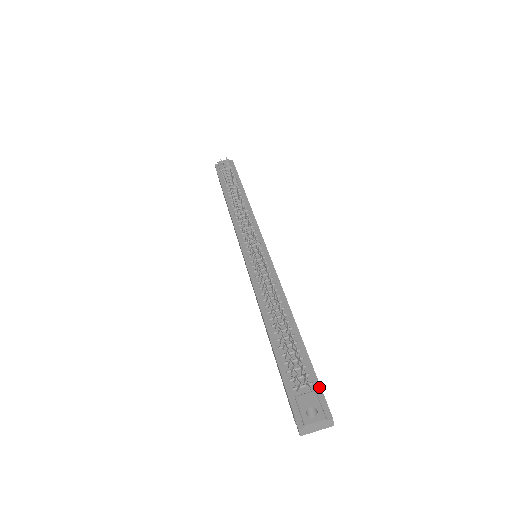
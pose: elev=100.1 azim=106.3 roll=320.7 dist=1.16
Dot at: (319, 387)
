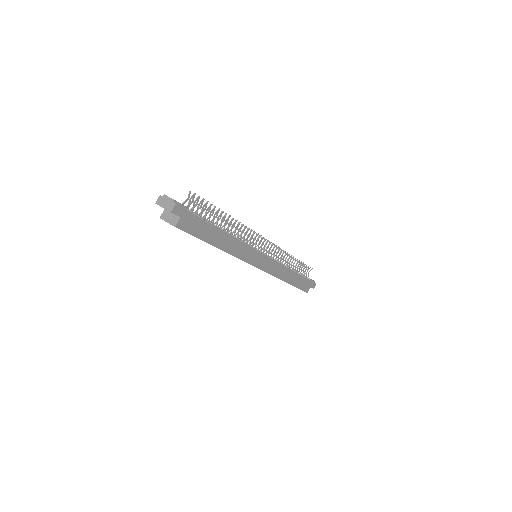
Dot at: (191, 212)
